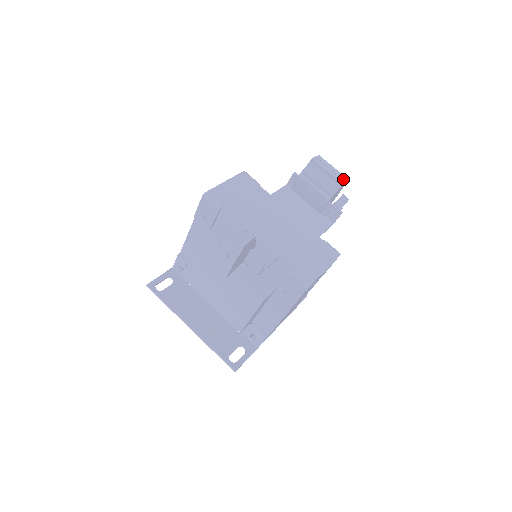
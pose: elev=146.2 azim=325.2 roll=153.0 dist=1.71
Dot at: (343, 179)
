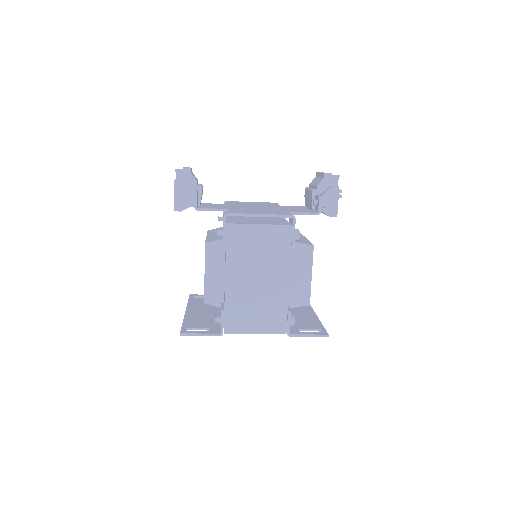
Dot at: (330, 173)
